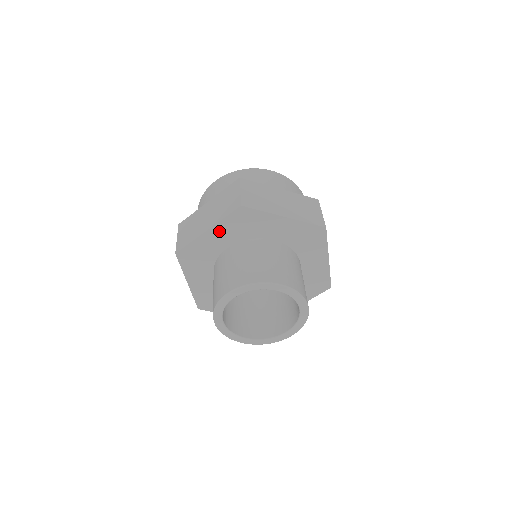
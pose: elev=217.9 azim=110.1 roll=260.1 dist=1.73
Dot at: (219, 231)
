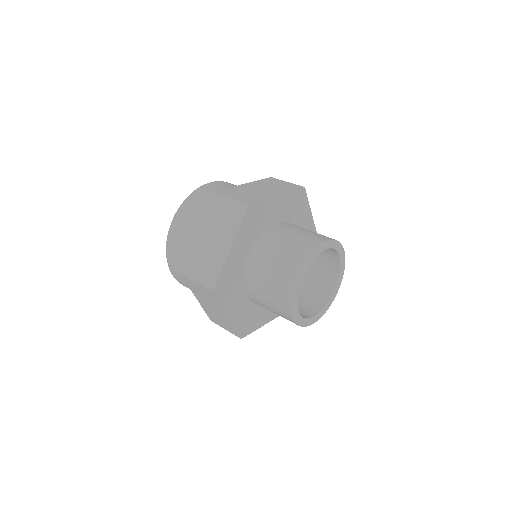
Dot at: (283, 201)
